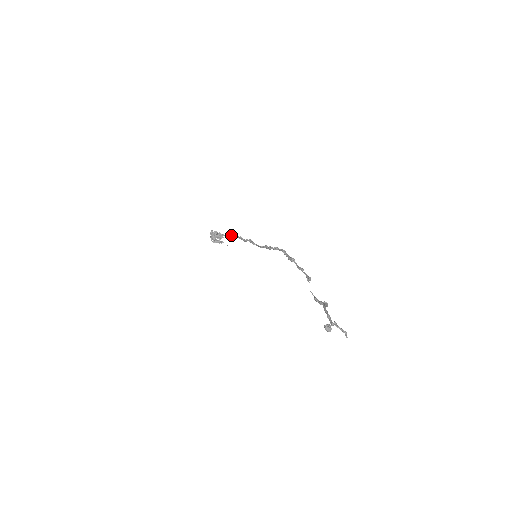
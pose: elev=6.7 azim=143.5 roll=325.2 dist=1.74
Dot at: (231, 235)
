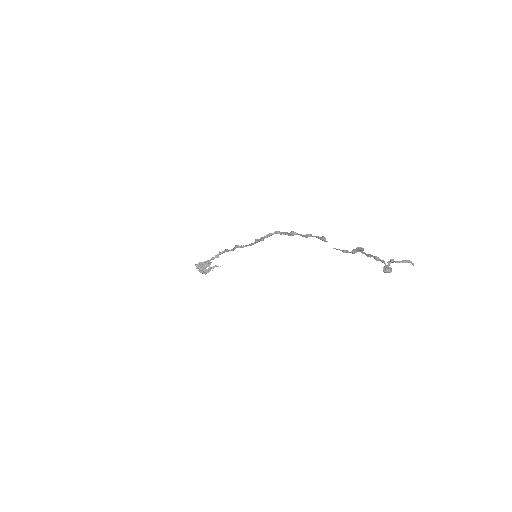
Dot at: (216, 255)
